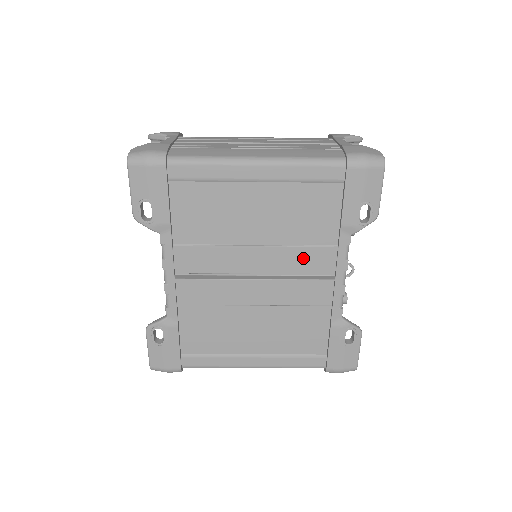
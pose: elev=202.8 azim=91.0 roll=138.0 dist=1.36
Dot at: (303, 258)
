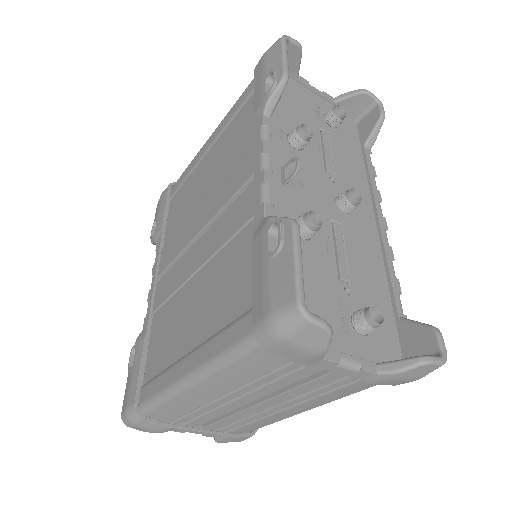
Dot at: (233, 180)
